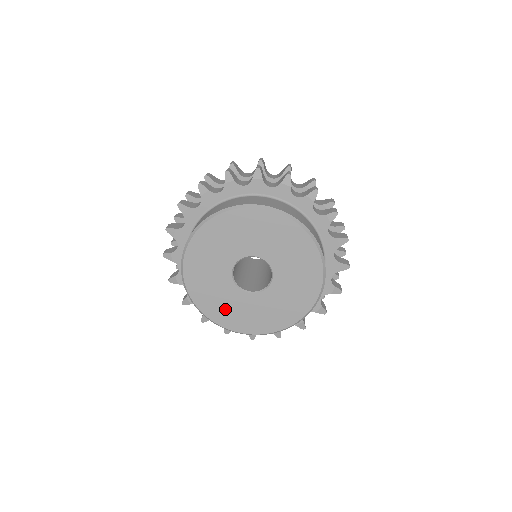
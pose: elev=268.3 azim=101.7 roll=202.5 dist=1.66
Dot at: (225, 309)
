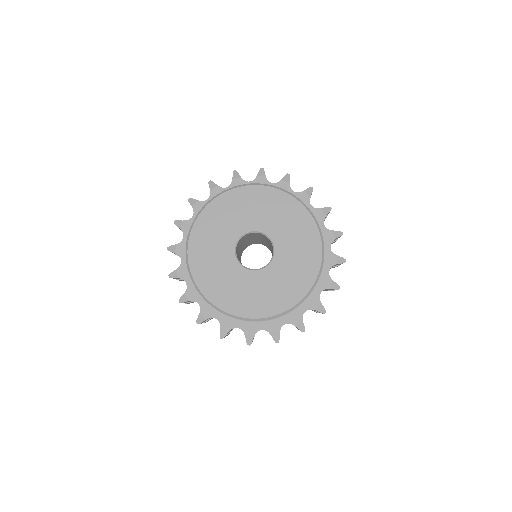
Dot at: (225, 288)
